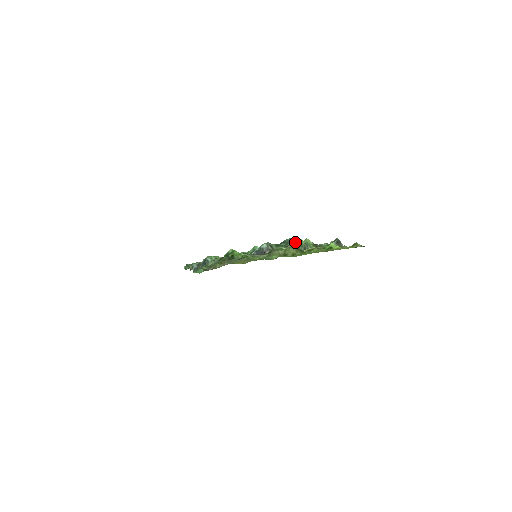
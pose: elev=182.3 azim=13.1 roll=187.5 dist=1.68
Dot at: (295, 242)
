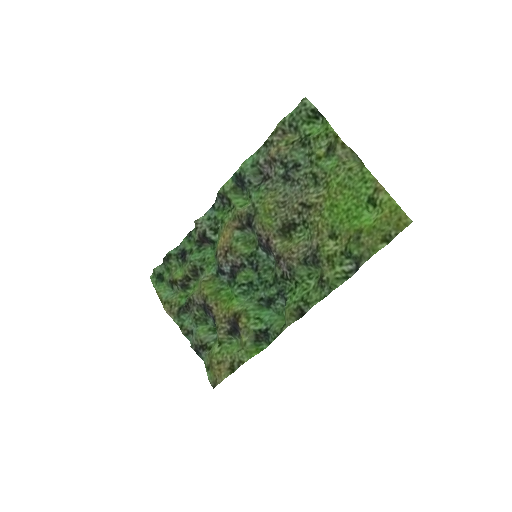
Dot at: (287, 300)
